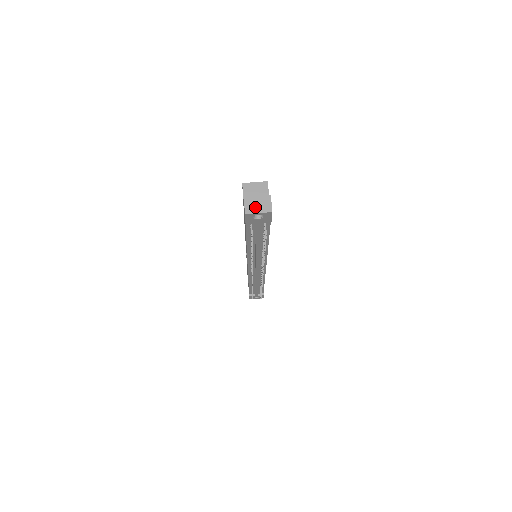
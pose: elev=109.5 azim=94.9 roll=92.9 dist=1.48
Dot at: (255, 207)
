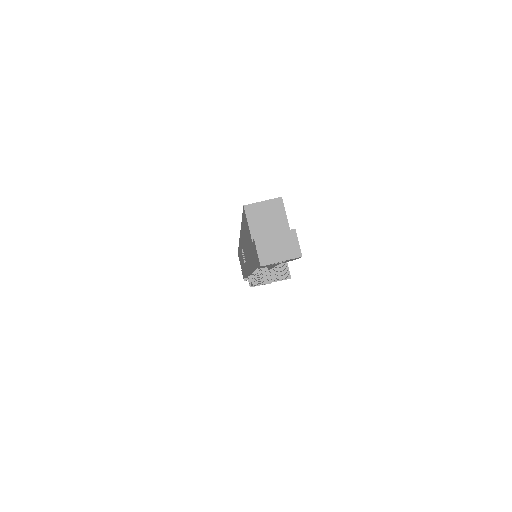
Dot at: (274, 252)
